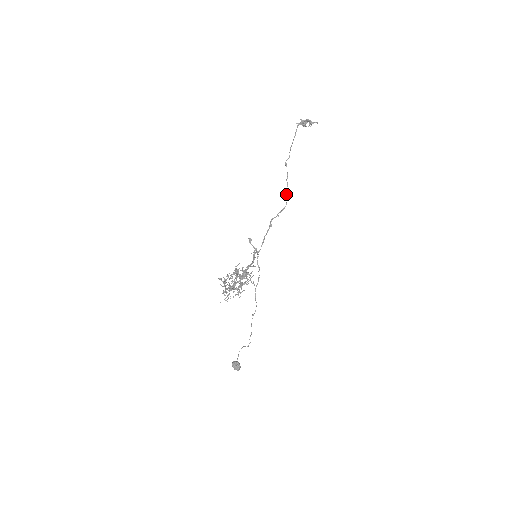
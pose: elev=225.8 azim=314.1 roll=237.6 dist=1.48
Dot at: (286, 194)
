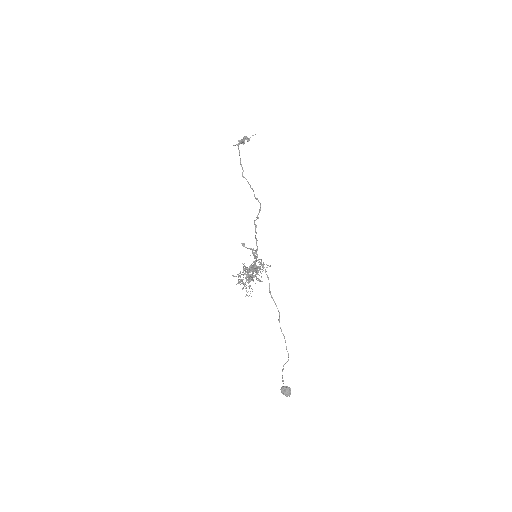
Dot at: (256, 198)
